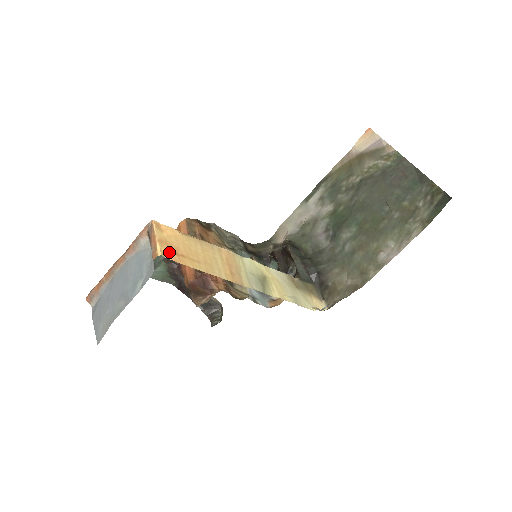
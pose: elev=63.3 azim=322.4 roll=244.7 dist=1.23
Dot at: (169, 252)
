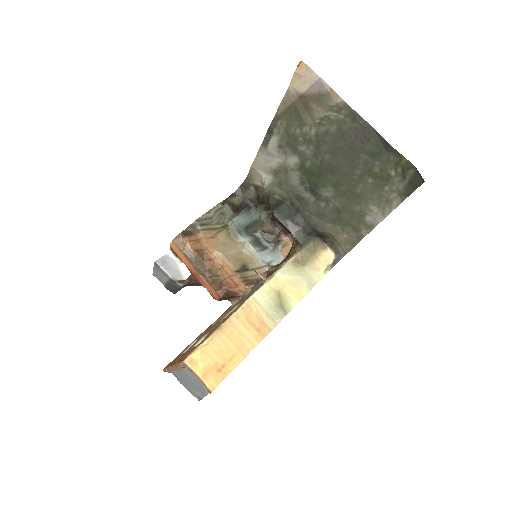
Dot at: (215, 378)
